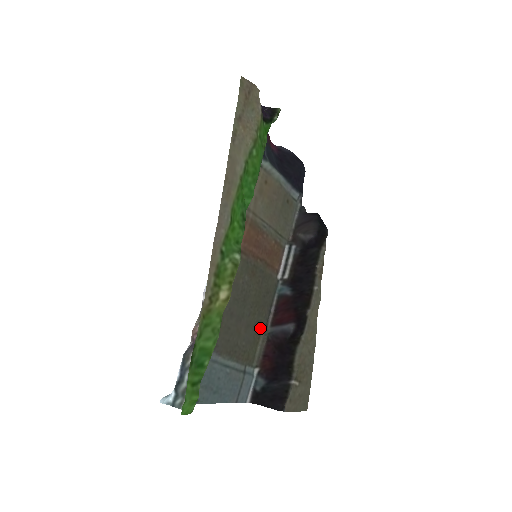
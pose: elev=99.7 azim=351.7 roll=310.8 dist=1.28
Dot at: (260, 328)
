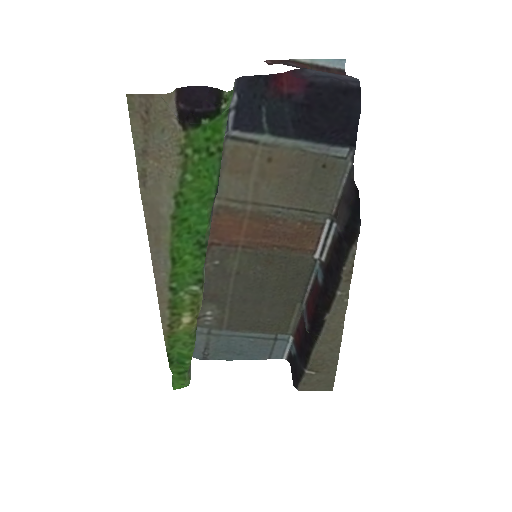
Dot at: (293, 304)
